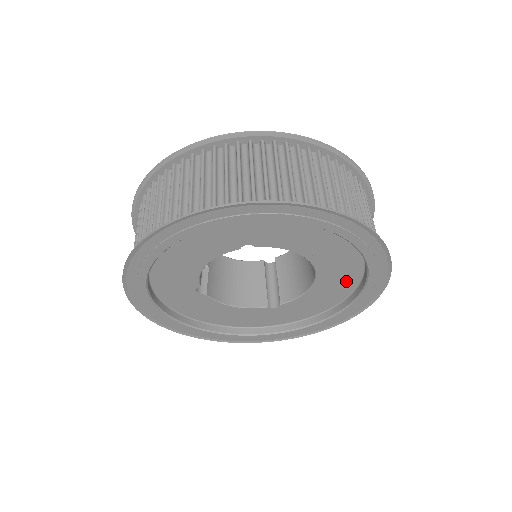
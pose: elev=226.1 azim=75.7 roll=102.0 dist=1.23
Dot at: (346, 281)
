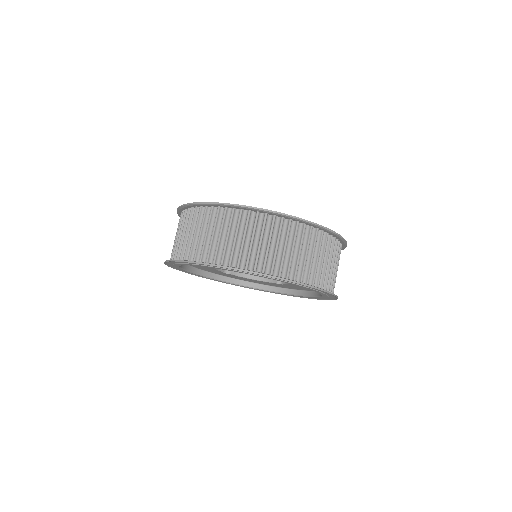
Dot at: occluded
